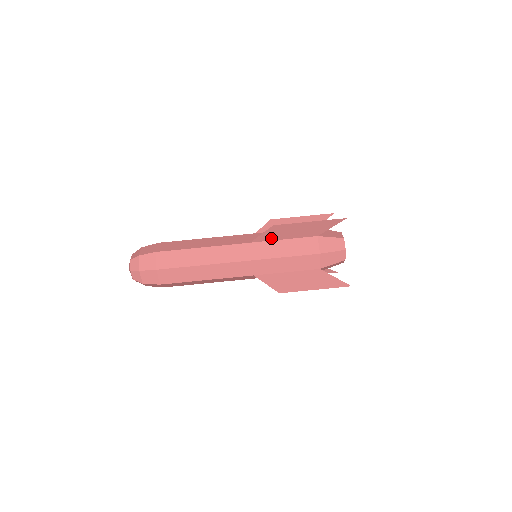
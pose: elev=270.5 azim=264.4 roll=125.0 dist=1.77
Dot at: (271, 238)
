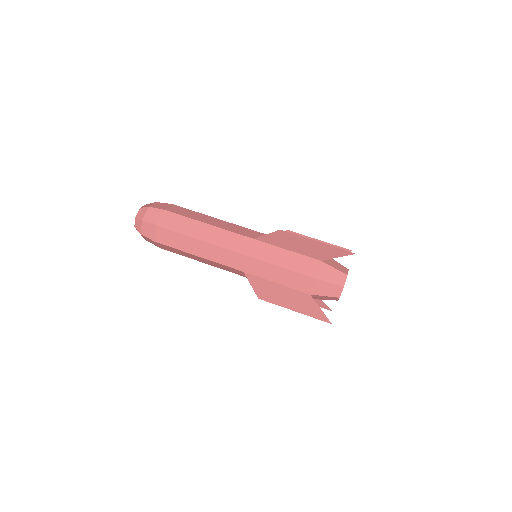
Dot at: (275, 243)
